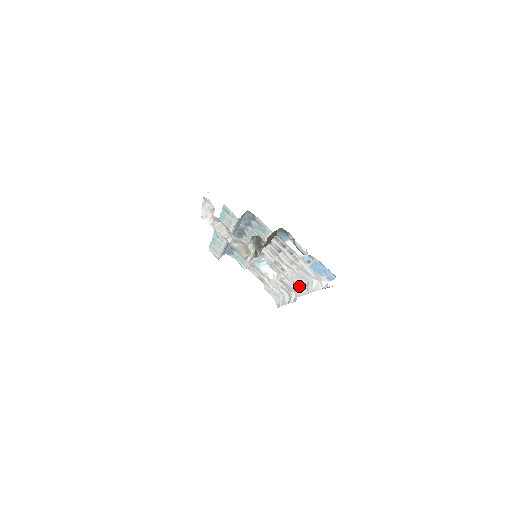
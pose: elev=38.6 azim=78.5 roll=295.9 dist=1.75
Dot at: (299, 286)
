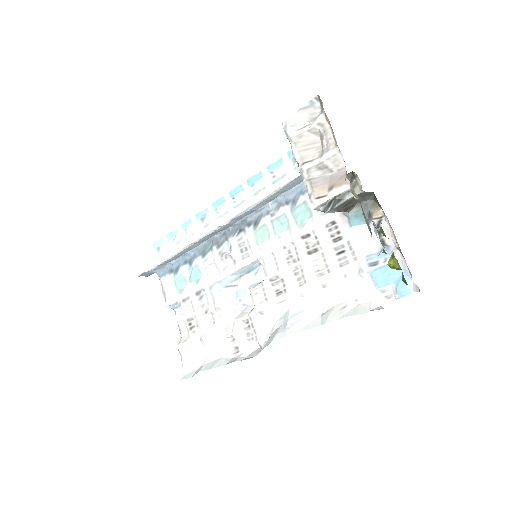
Dot at: (302, 317)
